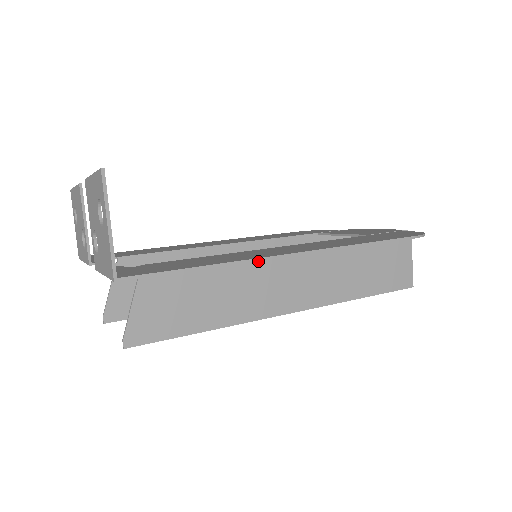
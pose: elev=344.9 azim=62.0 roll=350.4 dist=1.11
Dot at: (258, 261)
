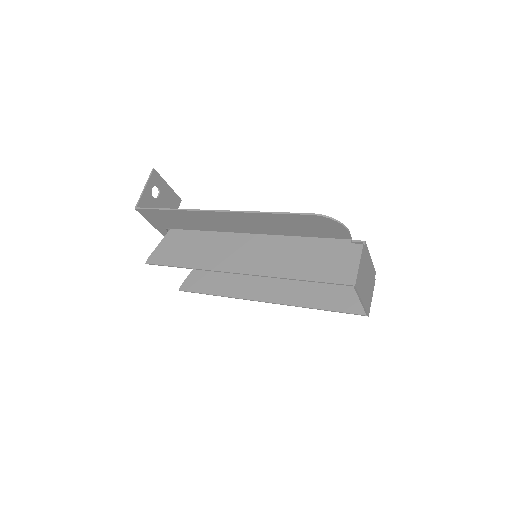
Dot at: (228, 237)
